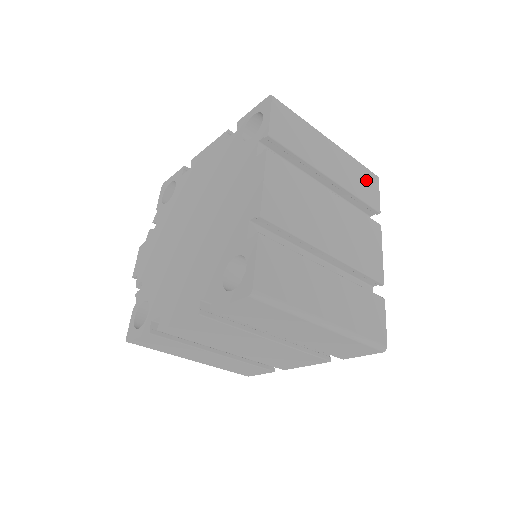
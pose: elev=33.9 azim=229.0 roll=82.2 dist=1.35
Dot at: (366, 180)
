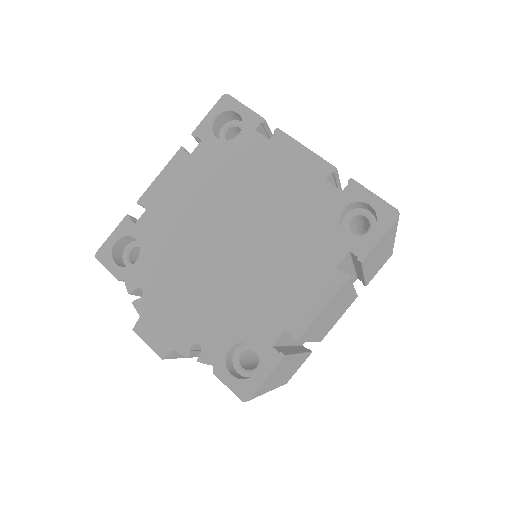
Dot at: occluded
